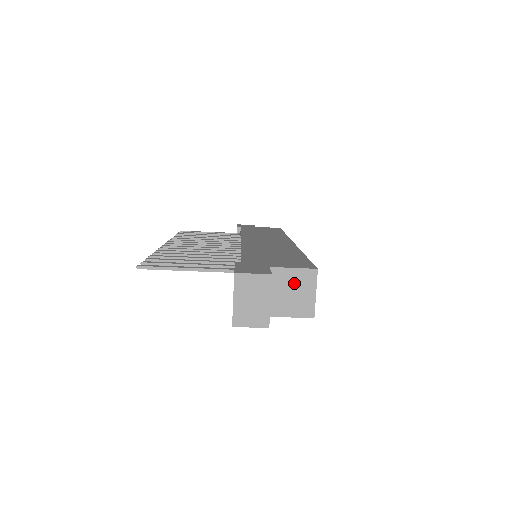
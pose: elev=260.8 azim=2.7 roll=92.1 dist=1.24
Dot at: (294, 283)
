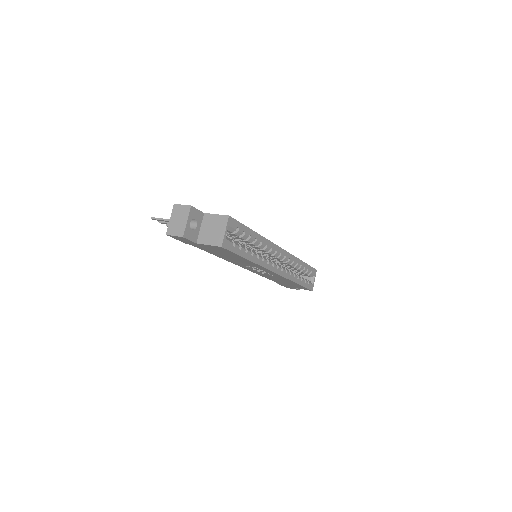
Dot at: (215, 224)
